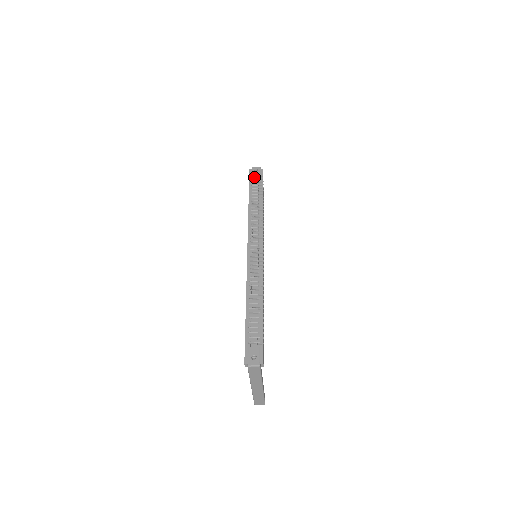
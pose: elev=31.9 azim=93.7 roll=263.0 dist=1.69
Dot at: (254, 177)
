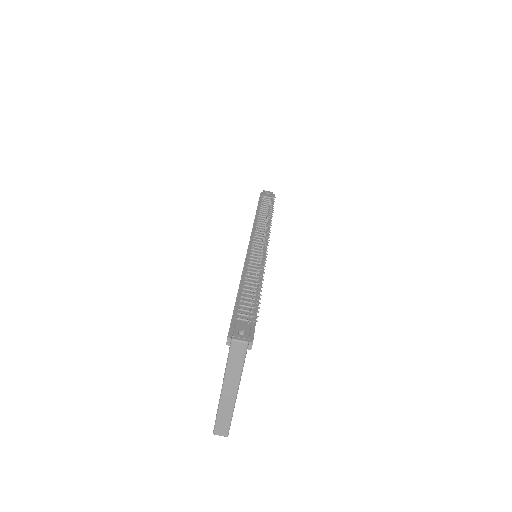
Dot at: (265, 197)
